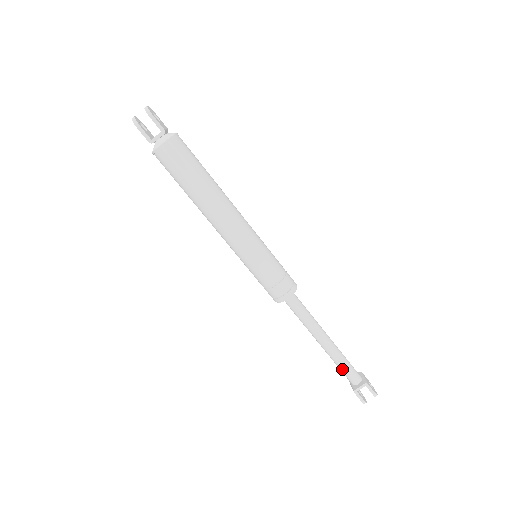
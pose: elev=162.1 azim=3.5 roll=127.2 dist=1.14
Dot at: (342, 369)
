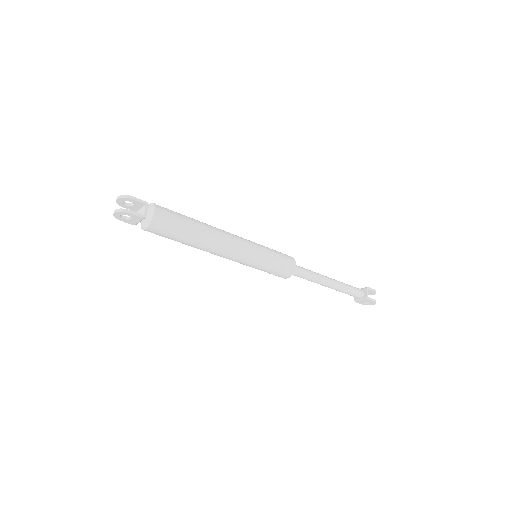
Dot at: (350, 291)
